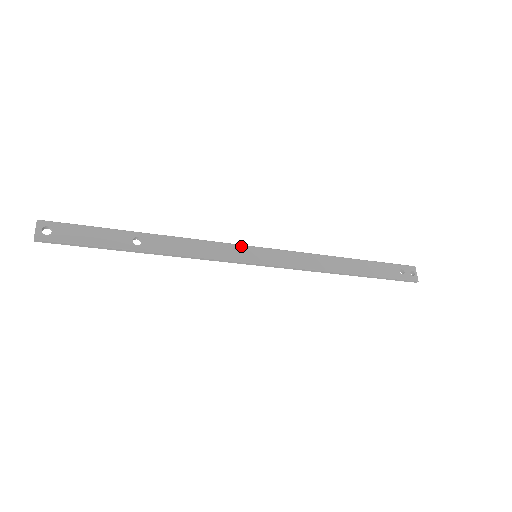
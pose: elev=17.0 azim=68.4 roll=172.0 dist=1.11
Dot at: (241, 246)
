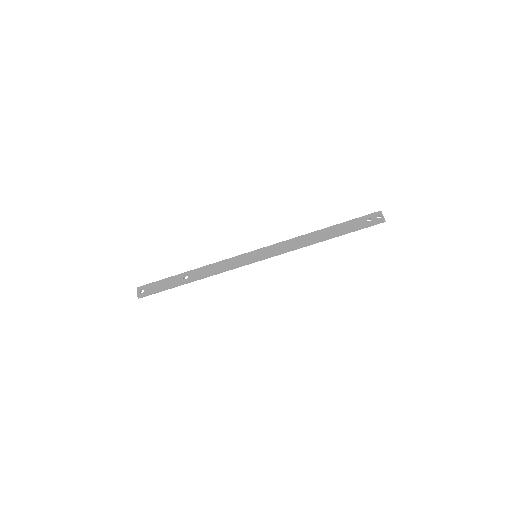
Dot at: (245, 254)
